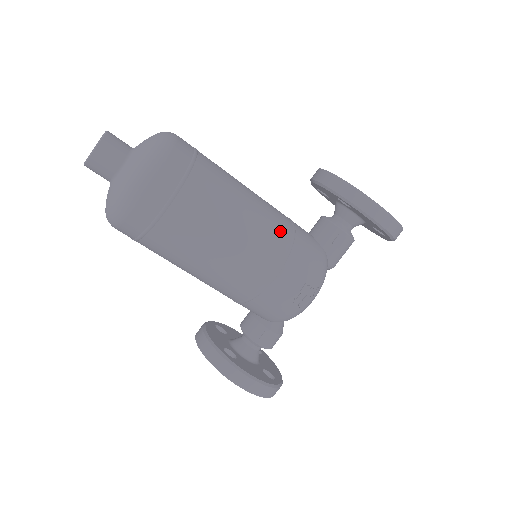
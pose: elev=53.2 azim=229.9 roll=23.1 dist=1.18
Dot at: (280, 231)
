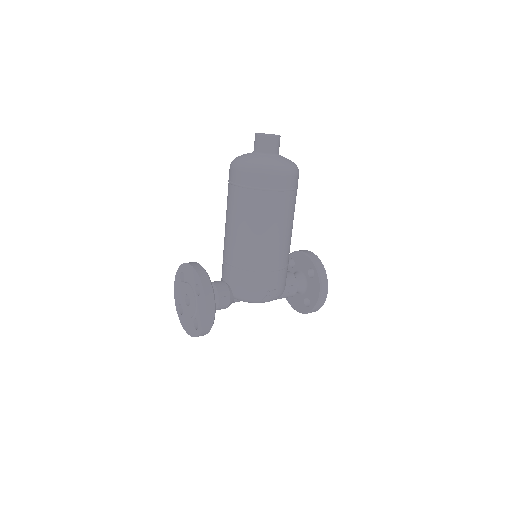
Dot at: occluded
